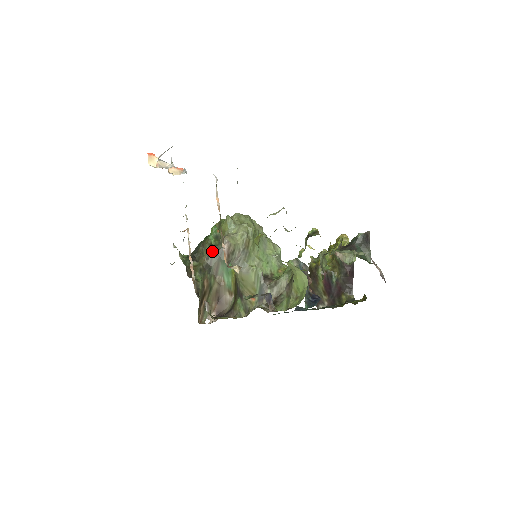
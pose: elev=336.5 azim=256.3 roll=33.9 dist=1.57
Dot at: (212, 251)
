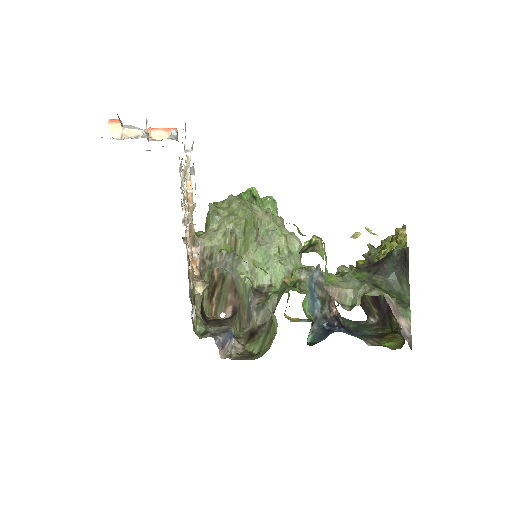
Dot at: occluded
